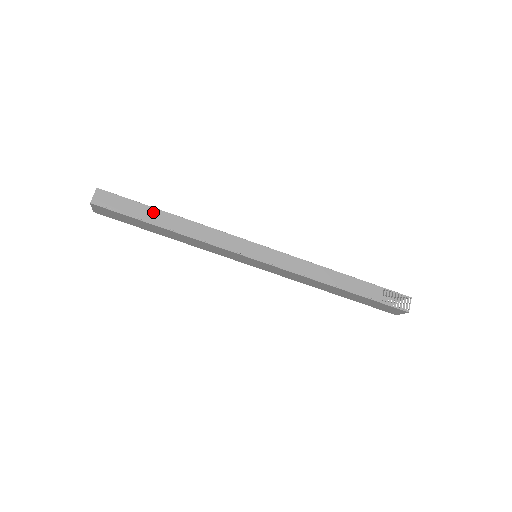
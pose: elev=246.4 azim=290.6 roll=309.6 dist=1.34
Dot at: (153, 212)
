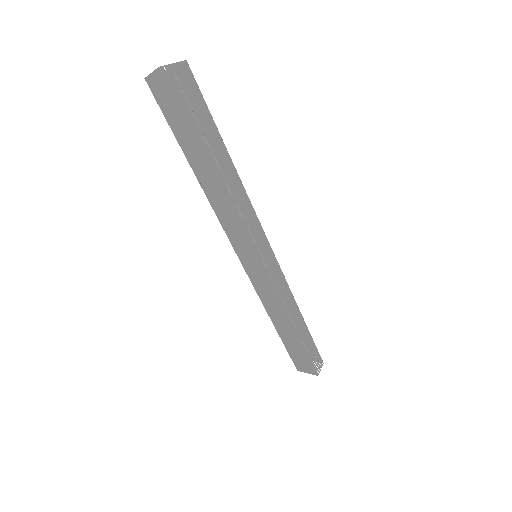
Dot at: (219, 141)
